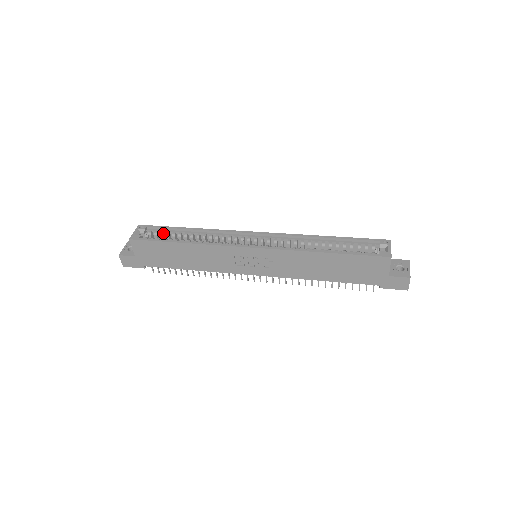
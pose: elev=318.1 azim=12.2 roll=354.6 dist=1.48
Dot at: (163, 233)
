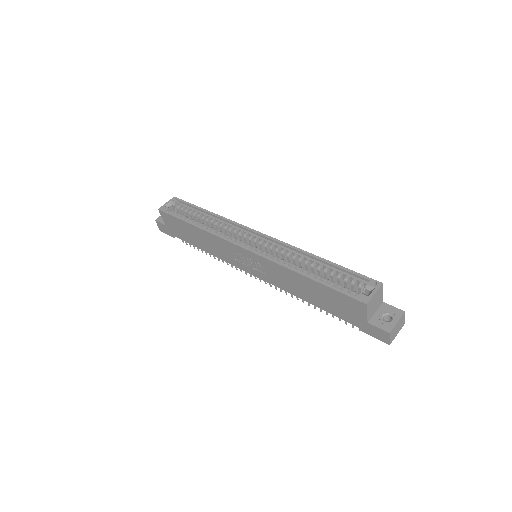
Dot at: (188, 210)
